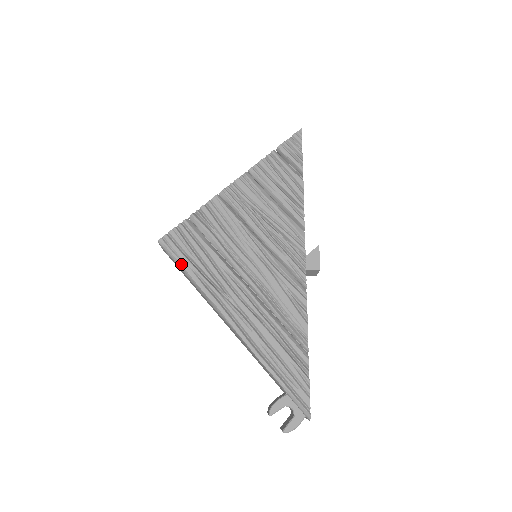
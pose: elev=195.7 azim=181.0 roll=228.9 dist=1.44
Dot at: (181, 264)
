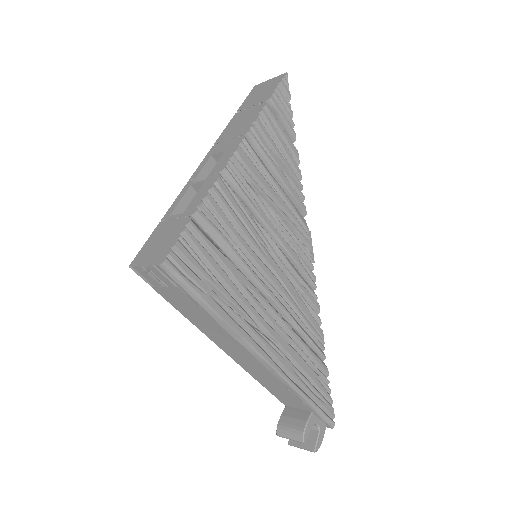
Dot at: (201, 295)
